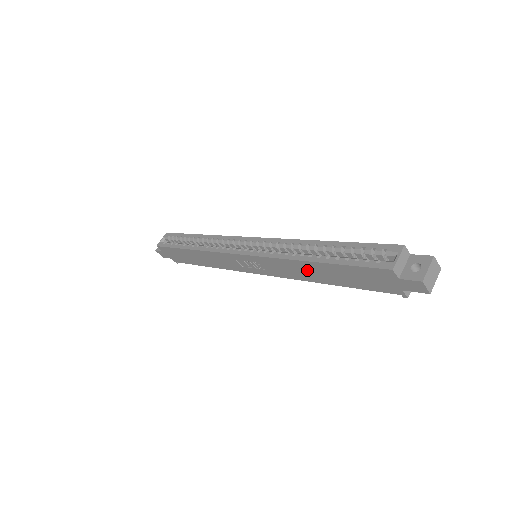
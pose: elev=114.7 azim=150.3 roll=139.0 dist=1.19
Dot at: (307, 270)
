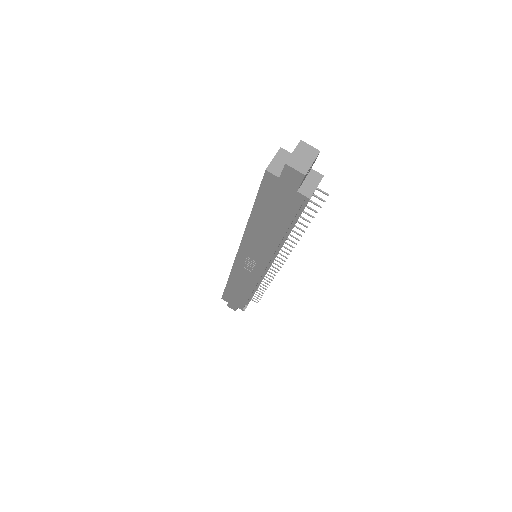
Dot at: (261, 233)
